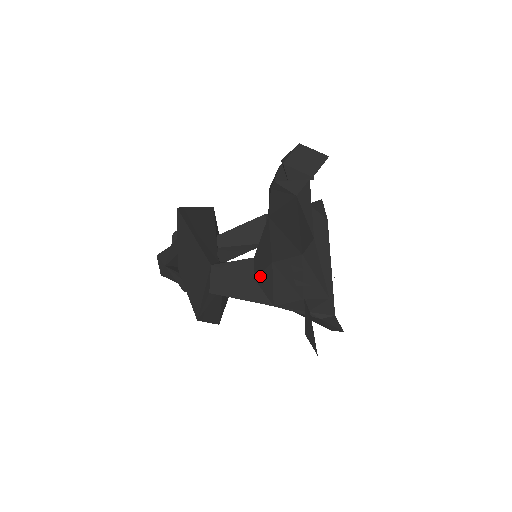
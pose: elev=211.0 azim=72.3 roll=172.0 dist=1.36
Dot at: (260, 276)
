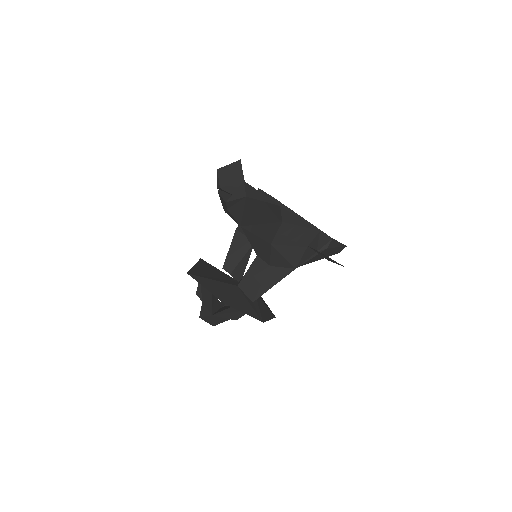
Dot at: (271, 260)
